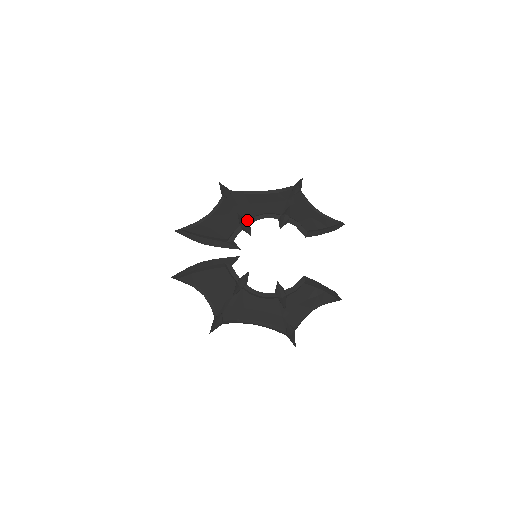
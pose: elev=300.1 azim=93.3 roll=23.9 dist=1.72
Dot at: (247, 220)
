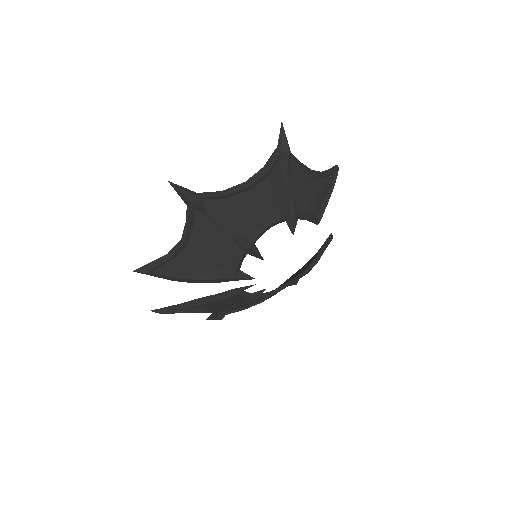
Dot at: (250, 242)
